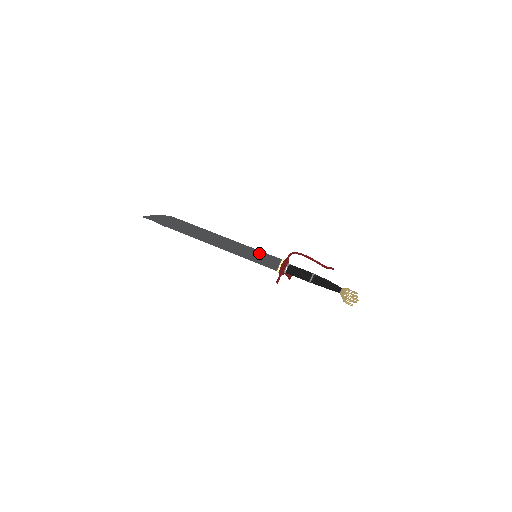
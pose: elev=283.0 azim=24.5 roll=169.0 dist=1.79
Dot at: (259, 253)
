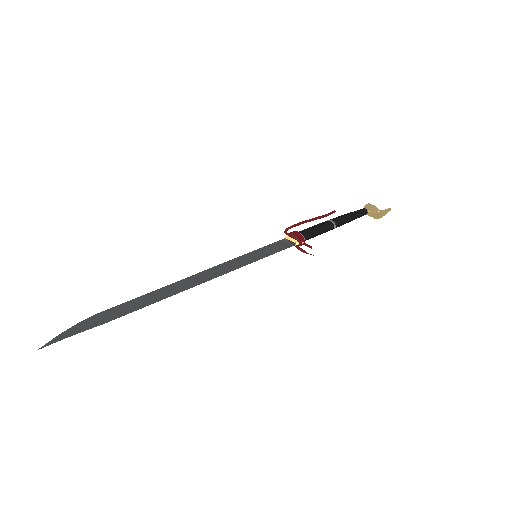
Dot at: (255, 251)
